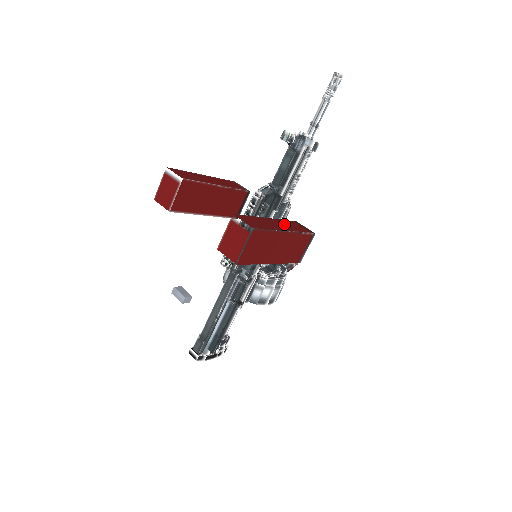
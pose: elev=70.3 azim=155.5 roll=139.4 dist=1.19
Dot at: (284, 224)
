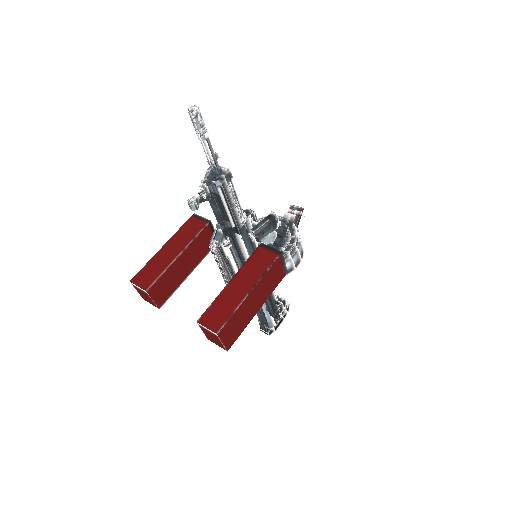
Dot at: (247, 274)
